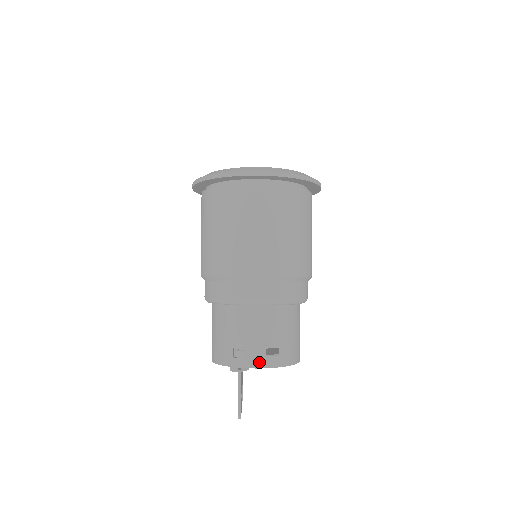
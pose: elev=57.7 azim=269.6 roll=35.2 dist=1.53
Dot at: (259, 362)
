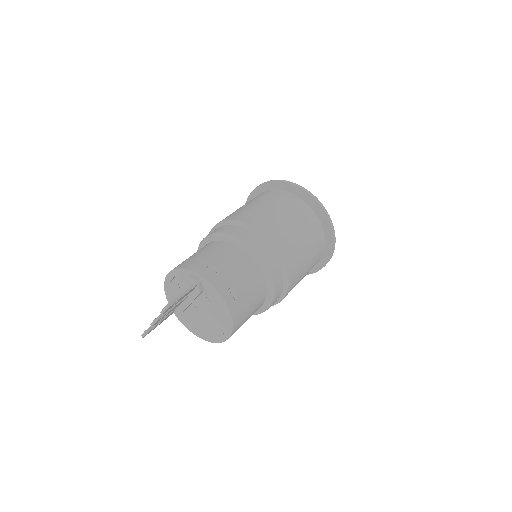
Dot at: (221, 287)
